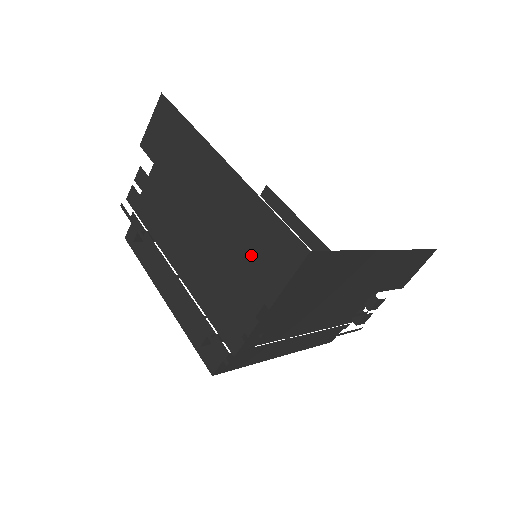
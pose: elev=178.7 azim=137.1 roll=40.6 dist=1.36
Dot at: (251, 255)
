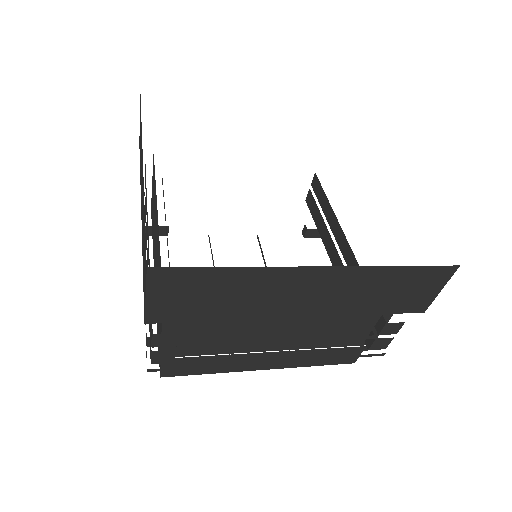
Dot at: (143, 263)
